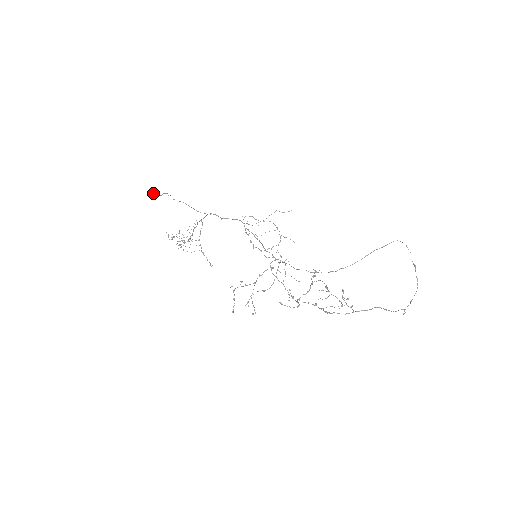
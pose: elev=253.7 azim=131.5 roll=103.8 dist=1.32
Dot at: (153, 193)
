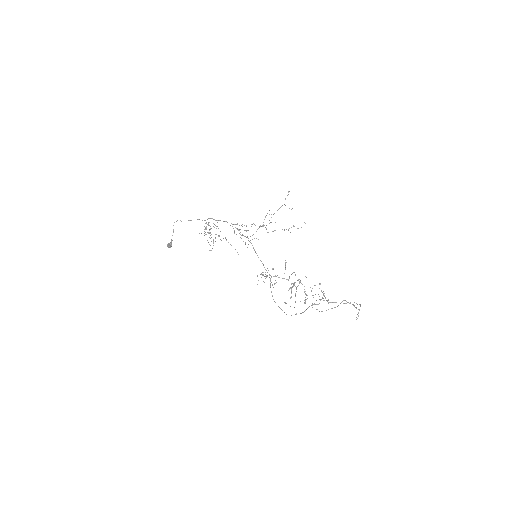
Dot at: (168, 247)
